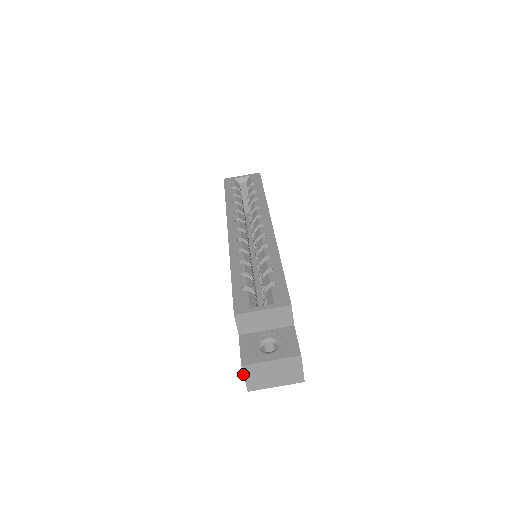
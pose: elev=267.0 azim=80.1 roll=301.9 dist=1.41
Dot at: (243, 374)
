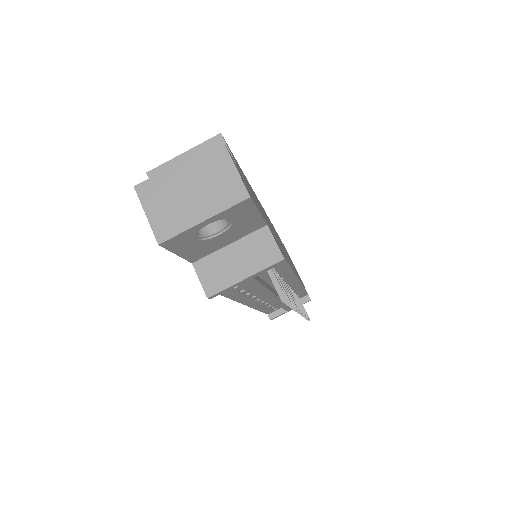
Dot at: occluded
